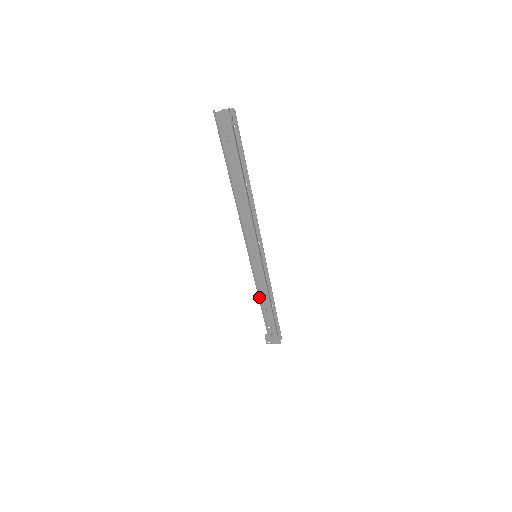
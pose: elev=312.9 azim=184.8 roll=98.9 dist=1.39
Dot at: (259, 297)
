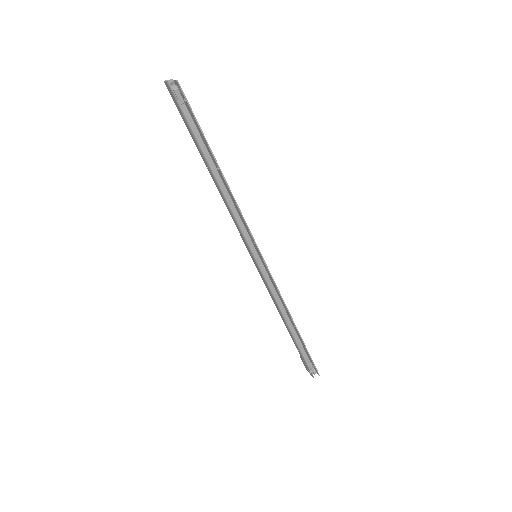
Dot at: (276, 306)
